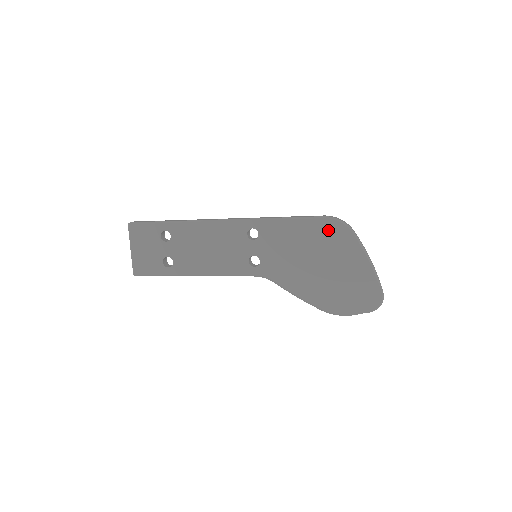
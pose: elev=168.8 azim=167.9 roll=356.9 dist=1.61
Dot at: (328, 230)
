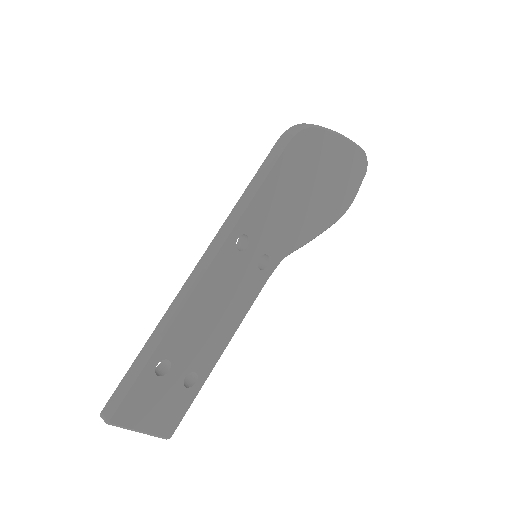
Dot at: (298, 151)
